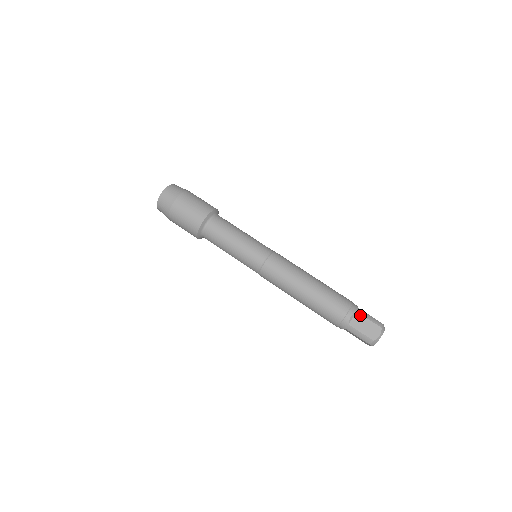
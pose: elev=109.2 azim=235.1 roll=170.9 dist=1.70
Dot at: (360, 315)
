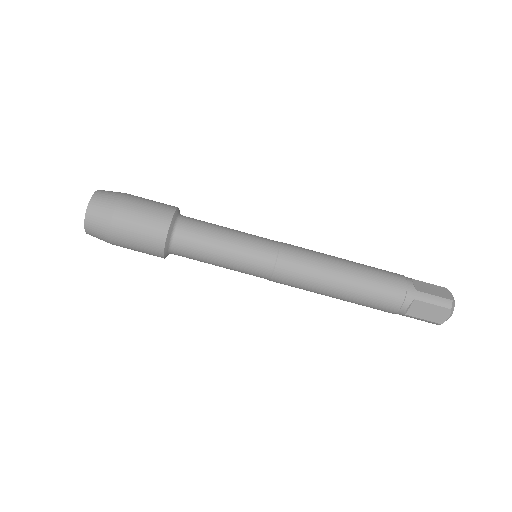
Dot at: (419, 302)
